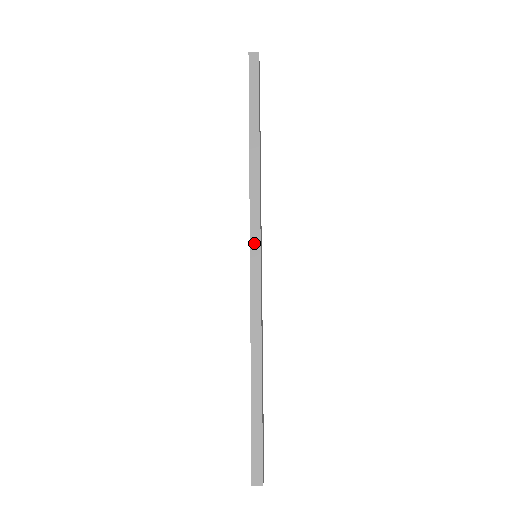
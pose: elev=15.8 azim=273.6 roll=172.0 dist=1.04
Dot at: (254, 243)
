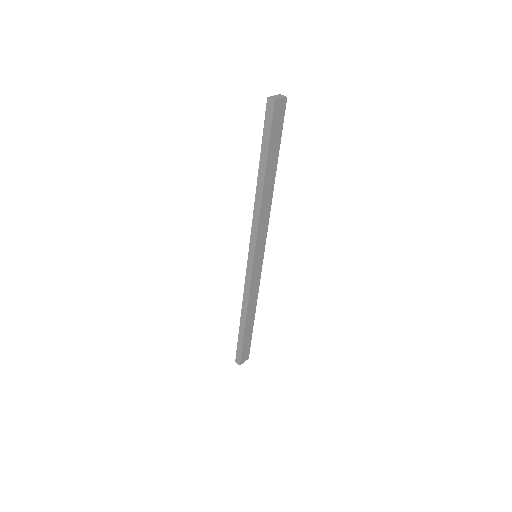
Dot at: (251, 252)
